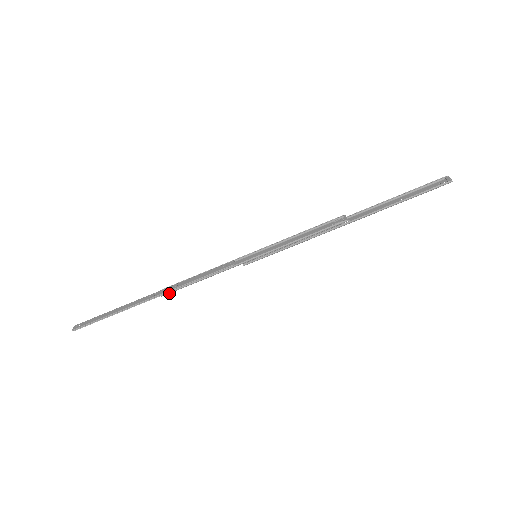
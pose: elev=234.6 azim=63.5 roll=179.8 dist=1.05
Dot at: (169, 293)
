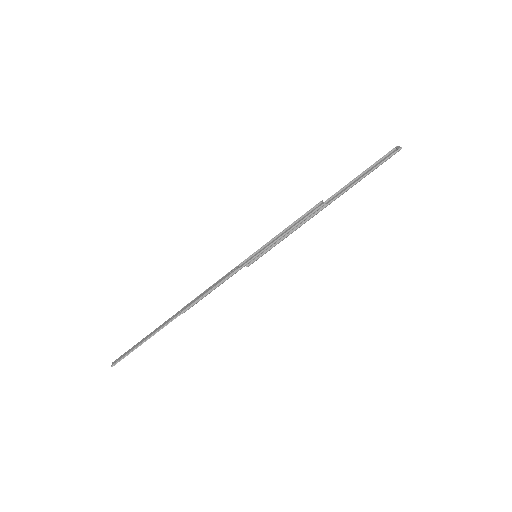
Dot at: occluded
